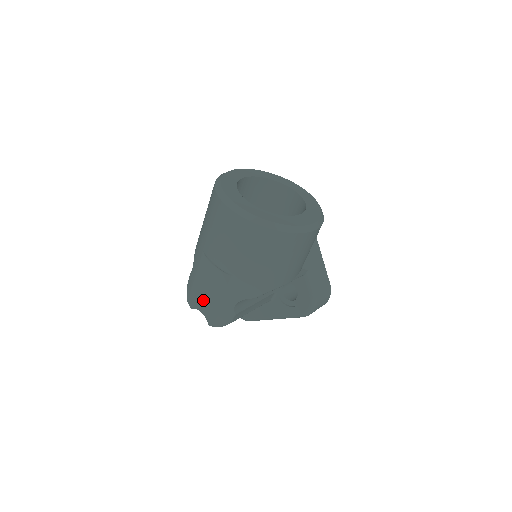
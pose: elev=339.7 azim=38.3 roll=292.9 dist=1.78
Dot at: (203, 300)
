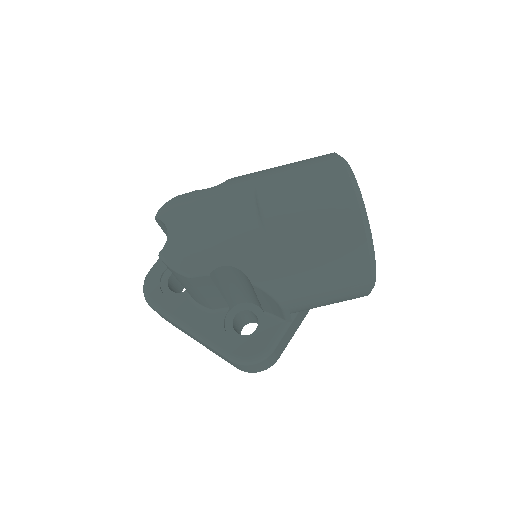
Dot at: (189, 224)
